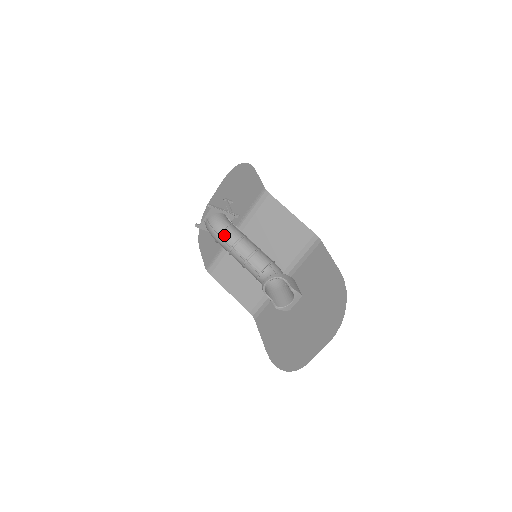
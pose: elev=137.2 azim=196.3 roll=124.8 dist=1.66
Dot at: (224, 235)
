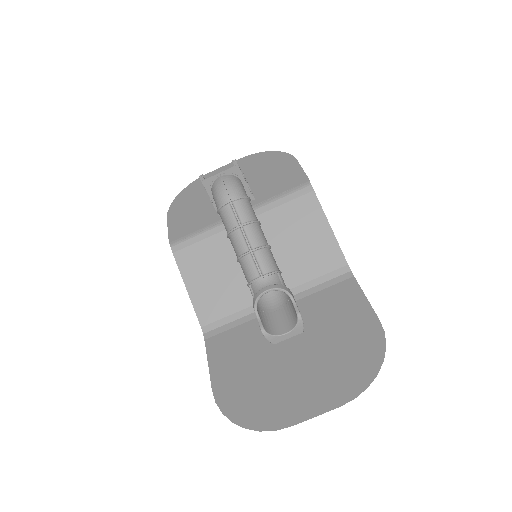
Dot at: (238, 205)
